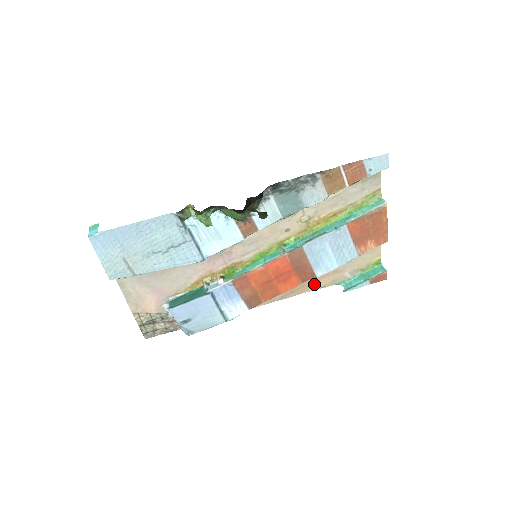
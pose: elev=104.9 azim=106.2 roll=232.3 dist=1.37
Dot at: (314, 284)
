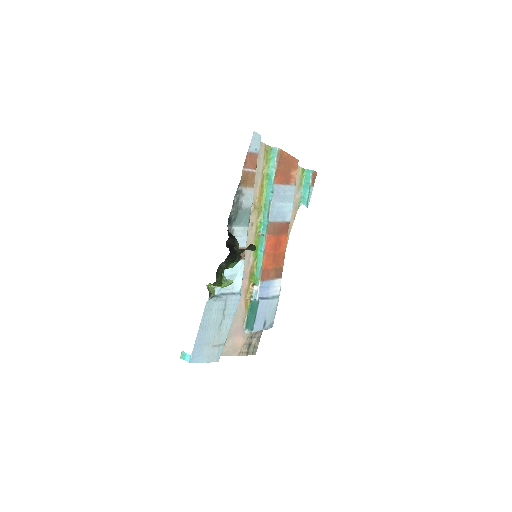
Dot at: occluded
